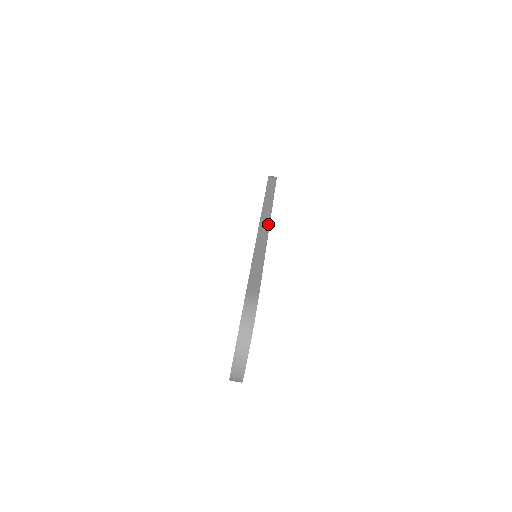
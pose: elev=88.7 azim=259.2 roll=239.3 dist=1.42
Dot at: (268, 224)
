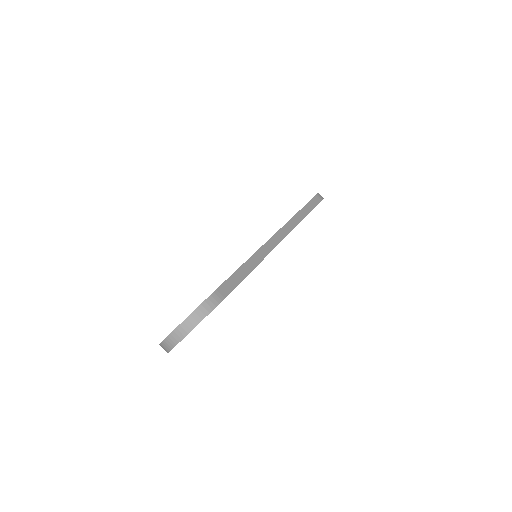
Dot at: (281, 240)
